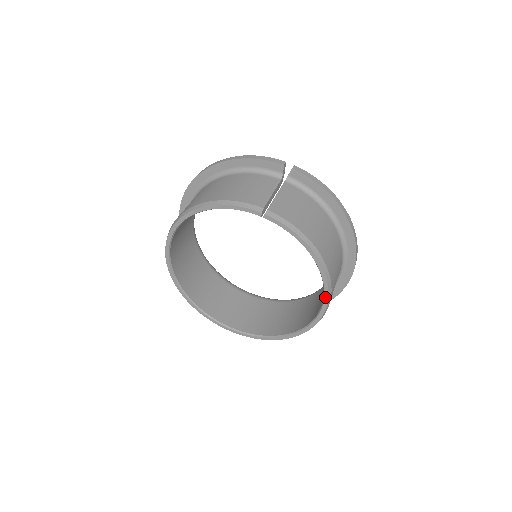
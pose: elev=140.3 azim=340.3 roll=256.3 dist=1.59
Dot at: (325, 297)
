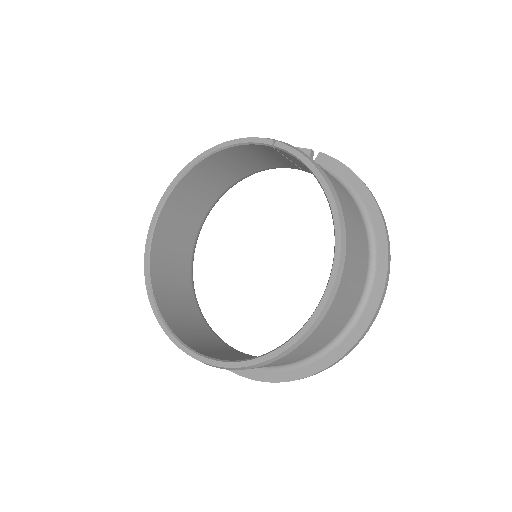
Dot at: (335, 260)
